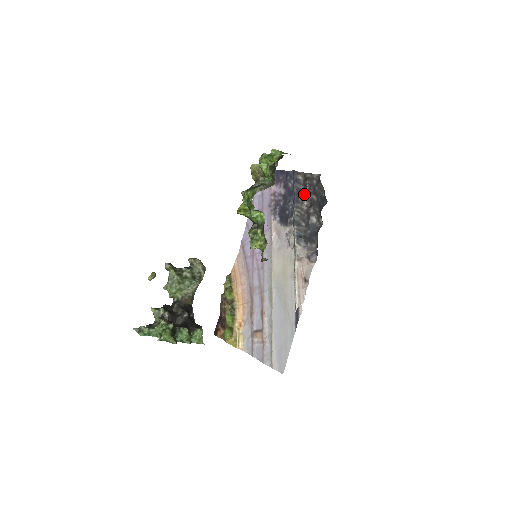
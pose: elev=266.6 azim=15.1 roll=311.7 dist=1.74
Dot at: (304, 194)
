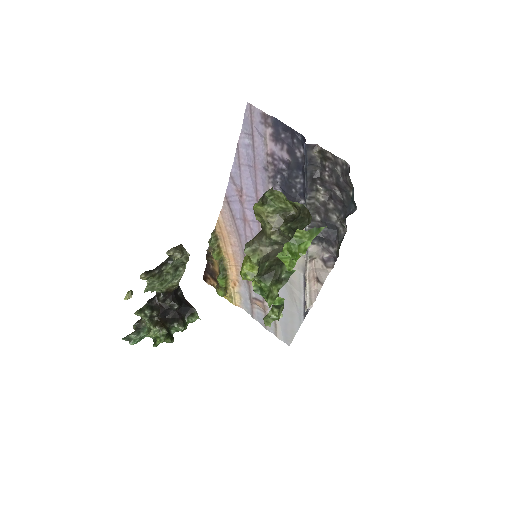
Dot at: (321, 180)
